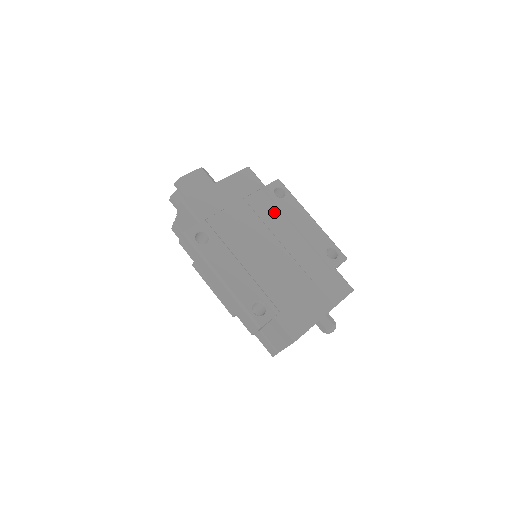
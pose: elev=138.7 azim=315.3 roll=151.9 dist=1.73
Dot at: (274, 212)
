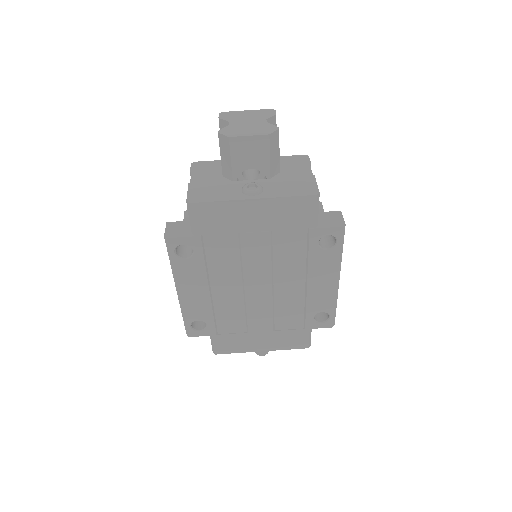
Dot at: (297, 258)
